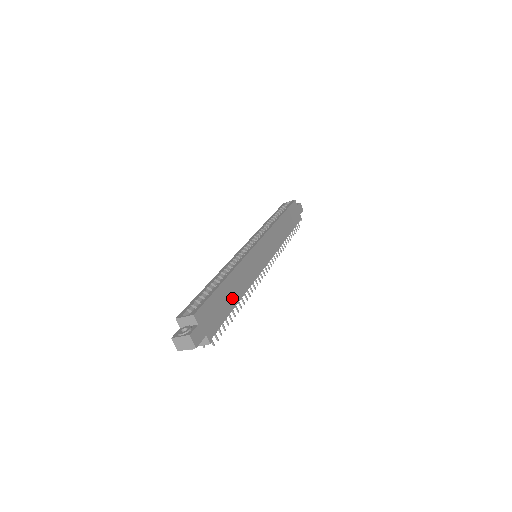
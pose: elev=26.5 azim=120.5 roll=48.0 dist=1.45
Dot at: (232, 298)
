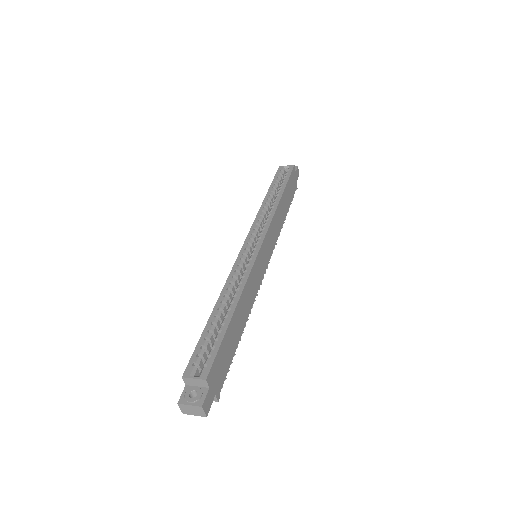
Dot at: (238, 331)
